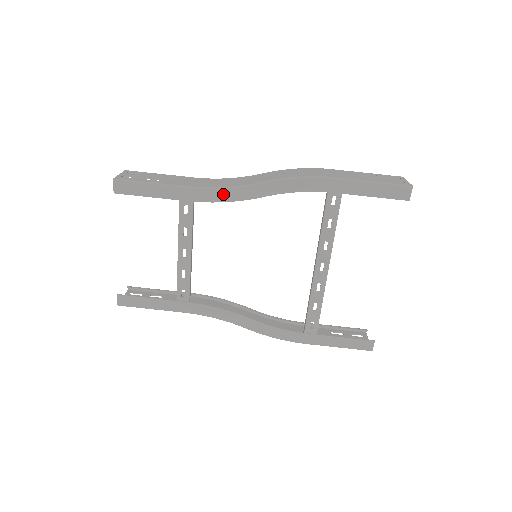
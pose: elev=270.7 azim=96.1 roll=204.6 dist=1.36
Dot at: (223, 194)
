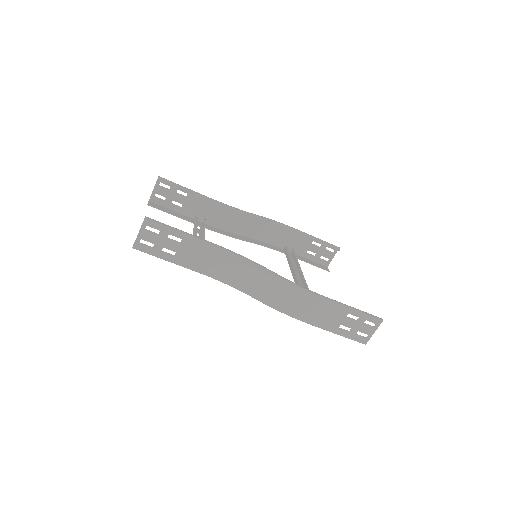
Dot at: occluded
